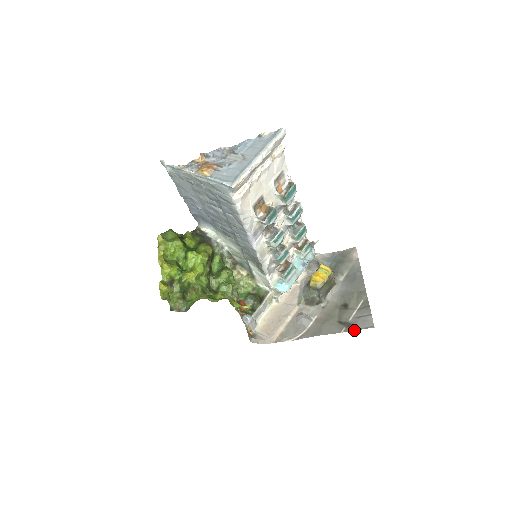
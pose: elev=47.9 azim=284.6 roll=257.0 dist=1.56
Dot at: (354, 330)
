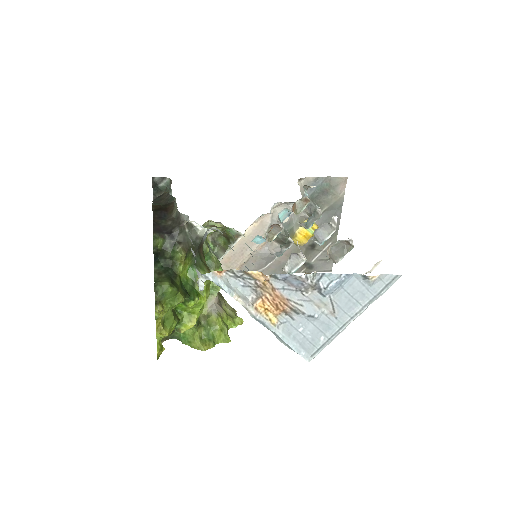
Dot at: occluded
